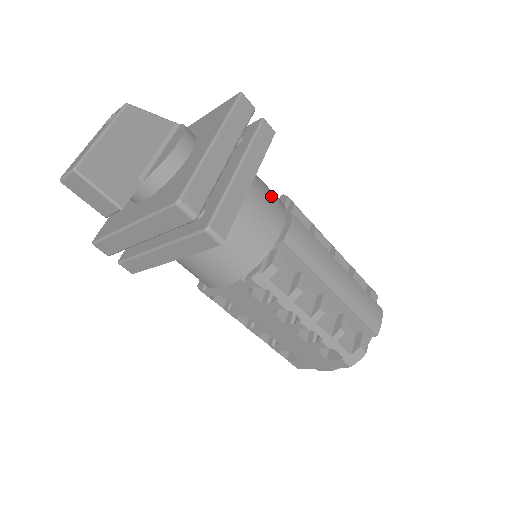
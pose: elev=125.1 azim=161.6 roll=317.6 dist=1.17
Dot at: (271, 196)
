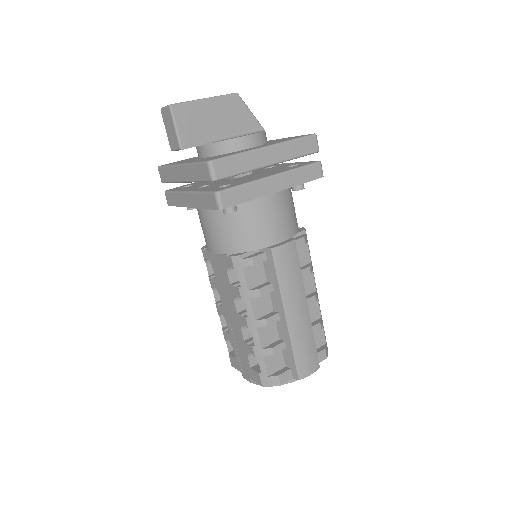
Dot at: (289, 217)
